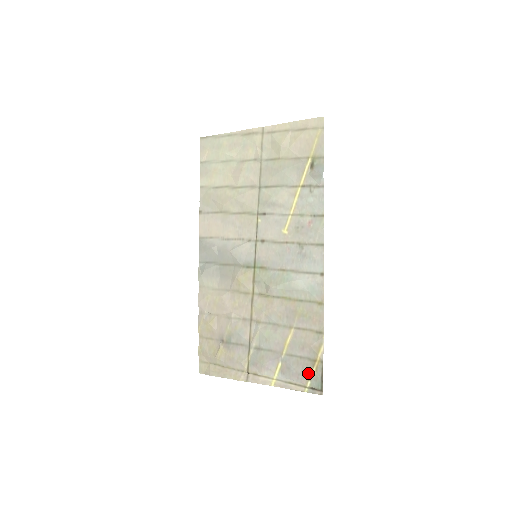
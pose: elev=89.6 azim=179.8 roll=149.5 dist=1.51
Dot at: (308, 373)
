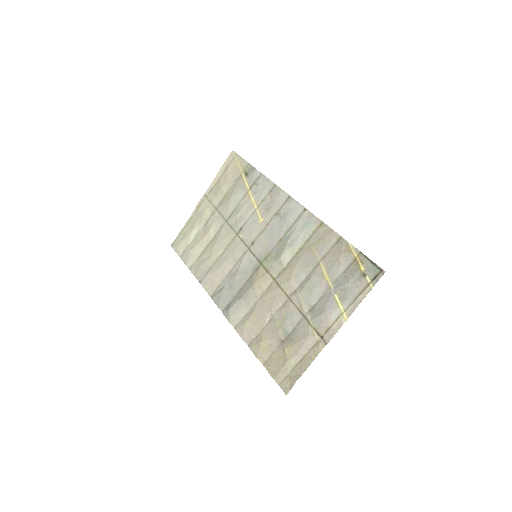
Dot at: (359, 273)
